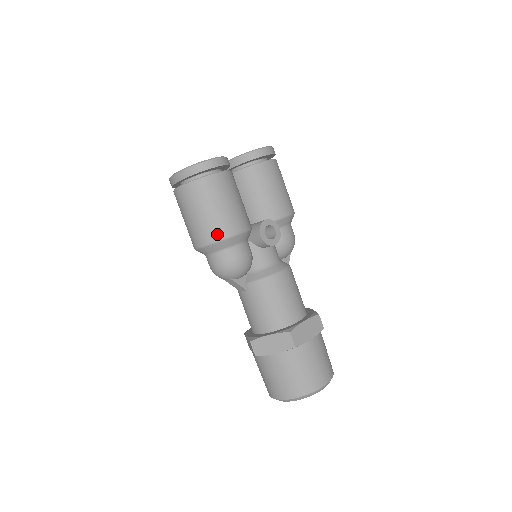
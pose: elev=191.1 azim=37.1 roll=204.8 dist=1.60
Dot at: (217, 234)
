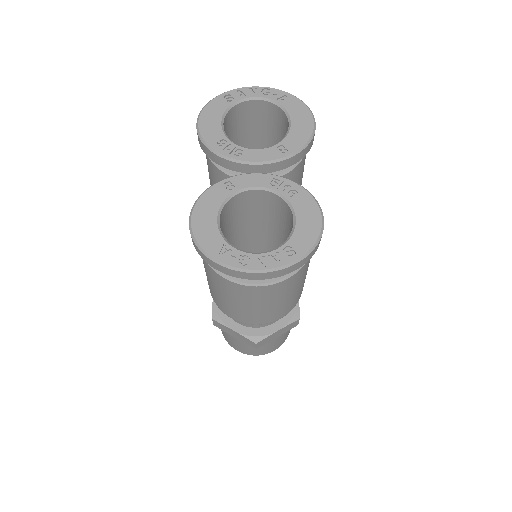
Dot at: (293, 306)
